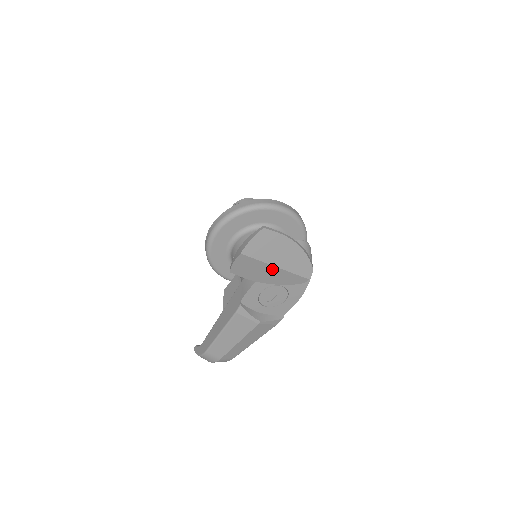
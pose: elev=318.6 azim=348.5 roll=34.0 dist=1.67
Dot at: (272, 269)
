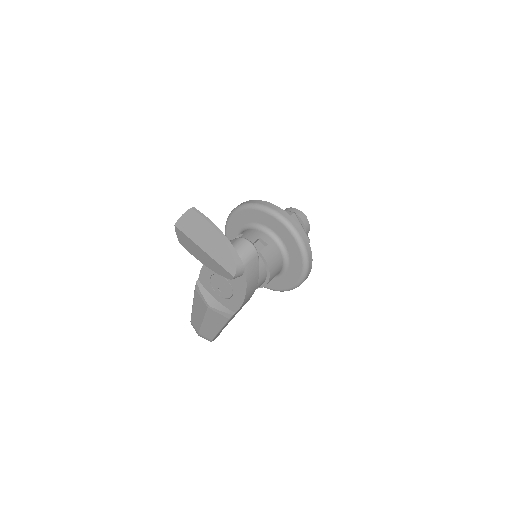
Dot at: (203, 252)
